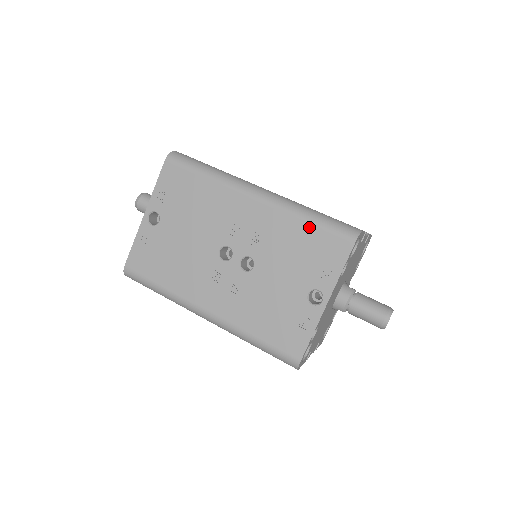
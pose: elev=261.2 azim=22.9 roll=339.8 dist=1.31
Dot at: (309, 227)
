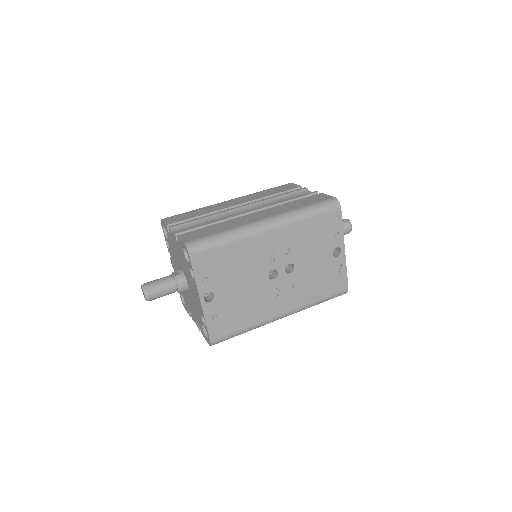
Dot at: (313, 220)
